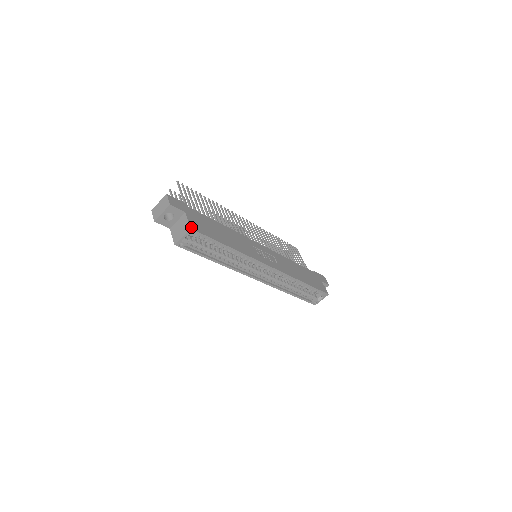
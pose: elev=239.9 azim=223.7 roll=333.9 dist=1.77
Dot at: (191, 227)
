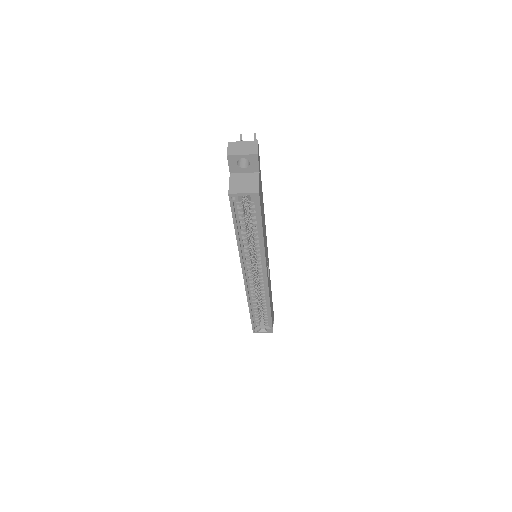
Dot at: (259, 191)
